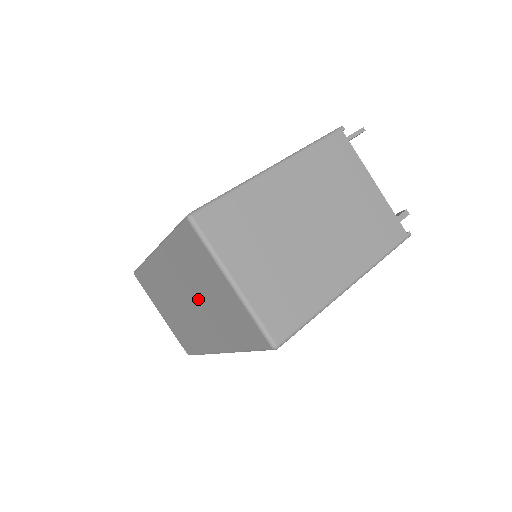
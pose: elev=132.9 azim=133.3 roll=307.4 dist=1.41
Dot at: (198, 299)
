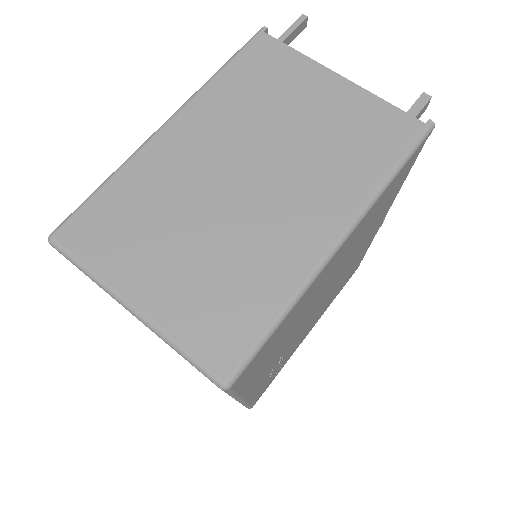
Dot at: occluded
